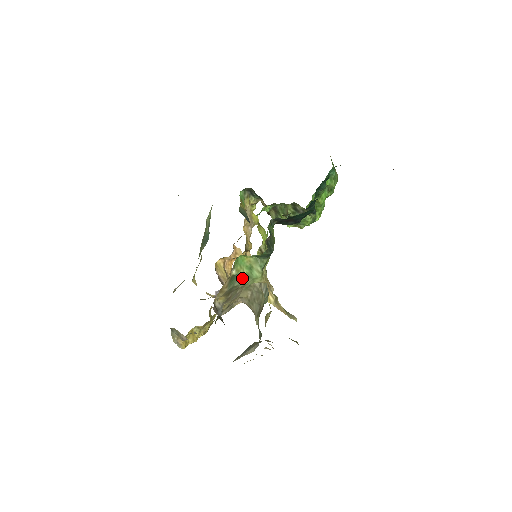
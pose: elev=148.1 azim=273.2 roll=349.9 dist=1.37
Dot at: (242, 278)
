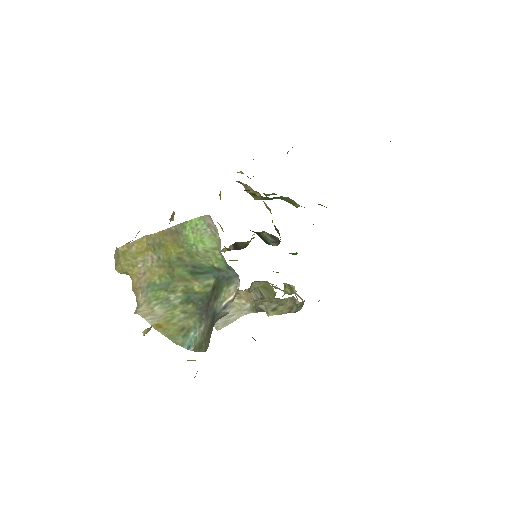
Dot at: occluded
